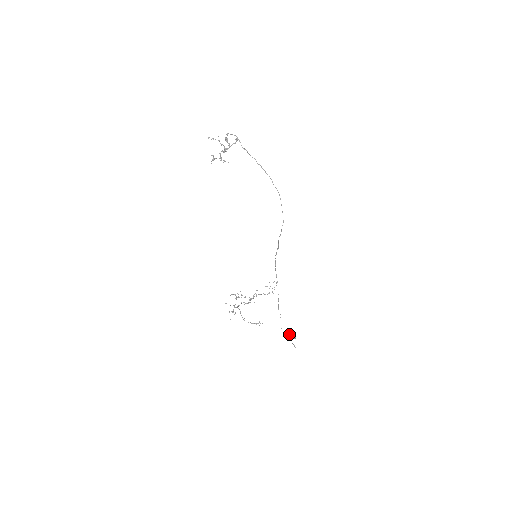
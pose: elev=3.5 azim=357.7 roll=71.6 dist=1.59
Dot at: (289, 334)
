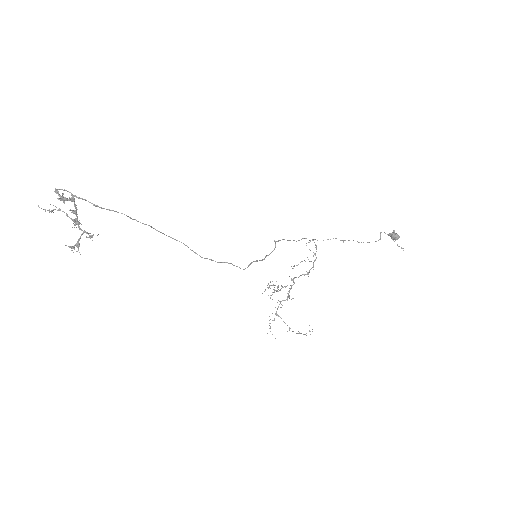
Dot at: (388, 234)
